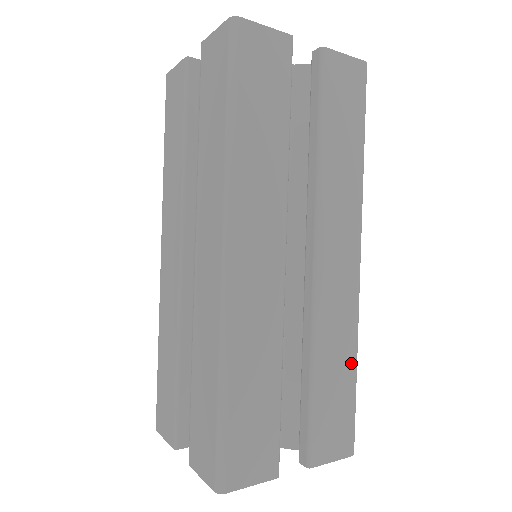
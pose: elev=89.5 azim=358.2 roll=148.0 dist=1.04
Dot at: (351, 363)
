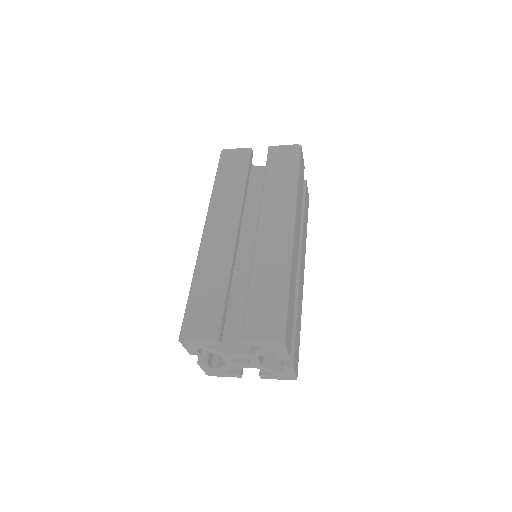
Dot at: (300, 325)
